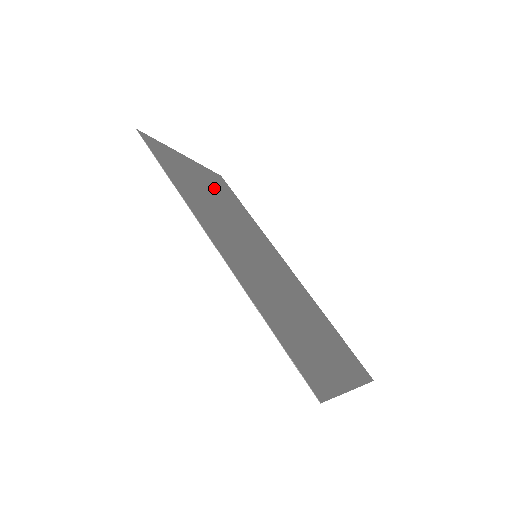
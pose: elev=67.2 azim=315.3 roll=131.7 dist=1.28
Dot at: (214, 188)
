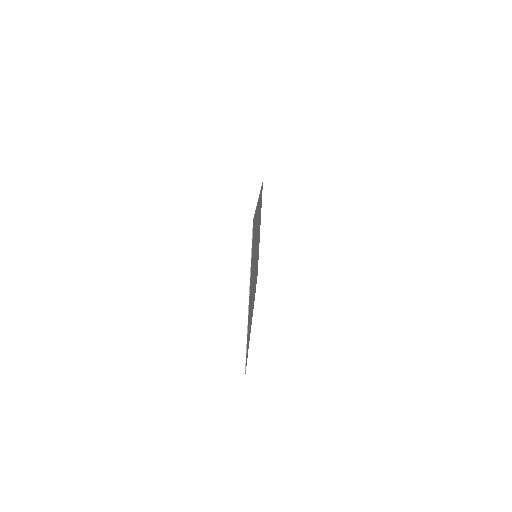
Dot at: (258, 249)
